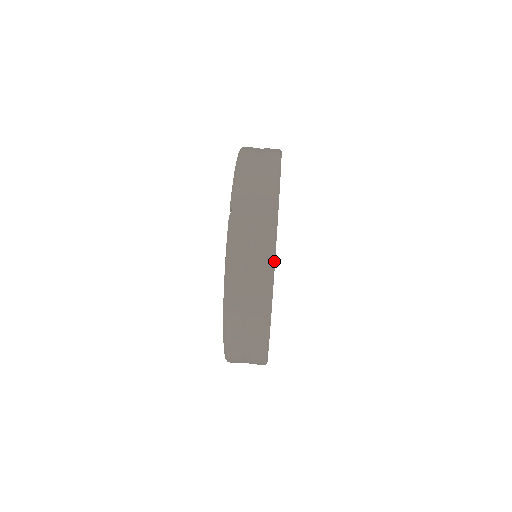
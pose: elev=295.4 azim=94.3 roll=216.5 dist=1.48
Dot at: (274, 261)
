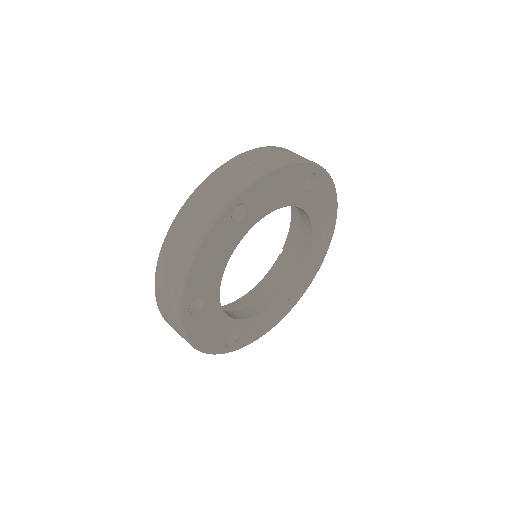
Dot at: (181, 299)
